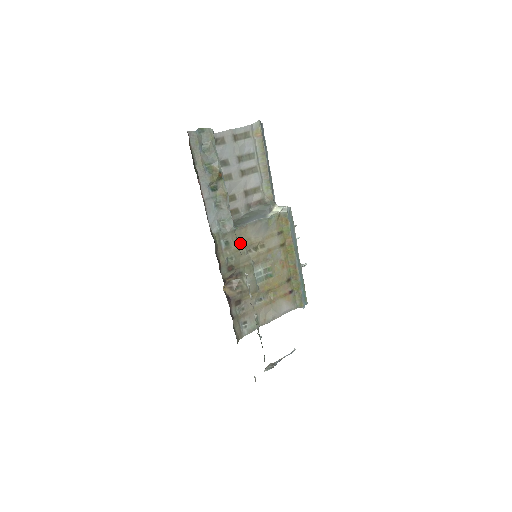
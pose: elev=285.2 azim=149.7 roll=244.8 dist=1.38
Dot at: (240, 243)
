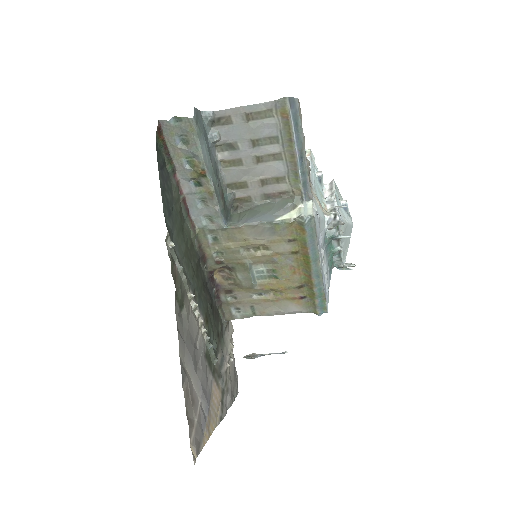
Dot at: (234, 241)
